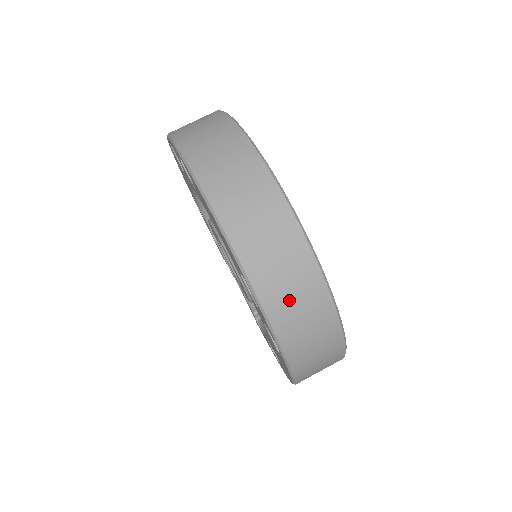
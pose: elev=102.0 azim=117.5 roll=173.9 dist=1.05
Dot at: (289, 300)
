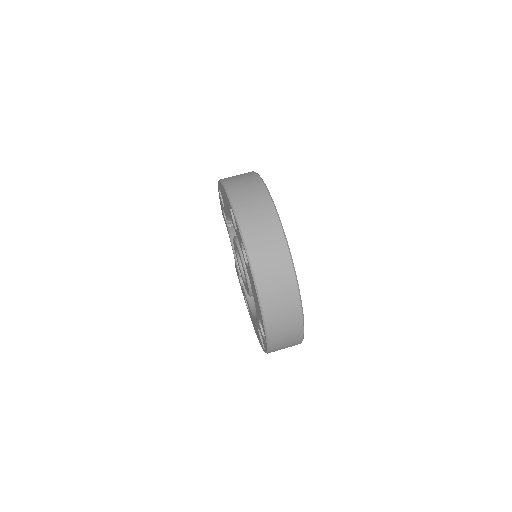
Dot at: (282, 344)
